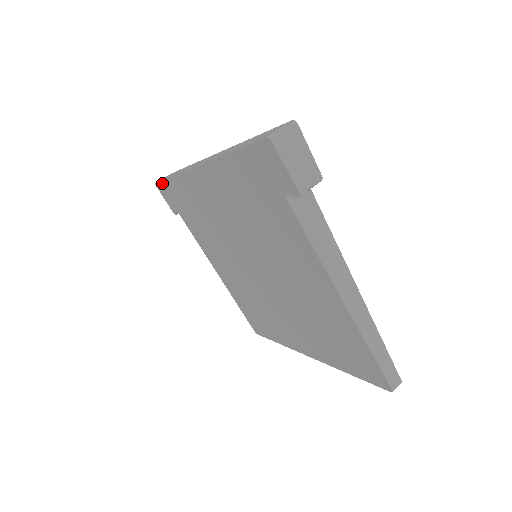
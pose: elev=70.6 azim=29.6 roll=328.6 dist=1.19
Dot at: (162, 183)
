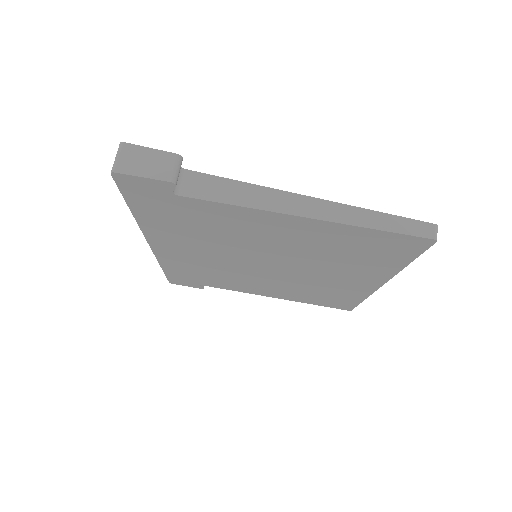
Dot at: (168, 278)
